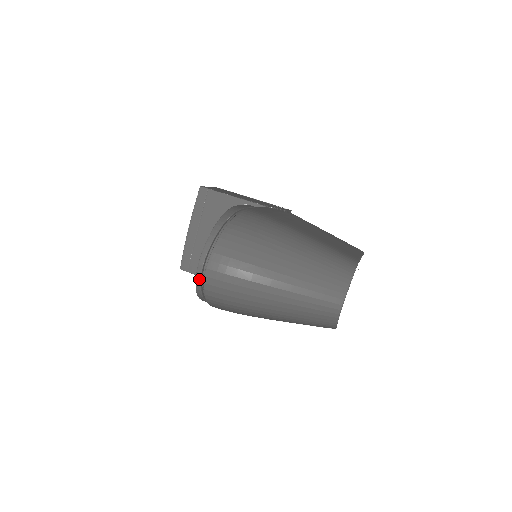
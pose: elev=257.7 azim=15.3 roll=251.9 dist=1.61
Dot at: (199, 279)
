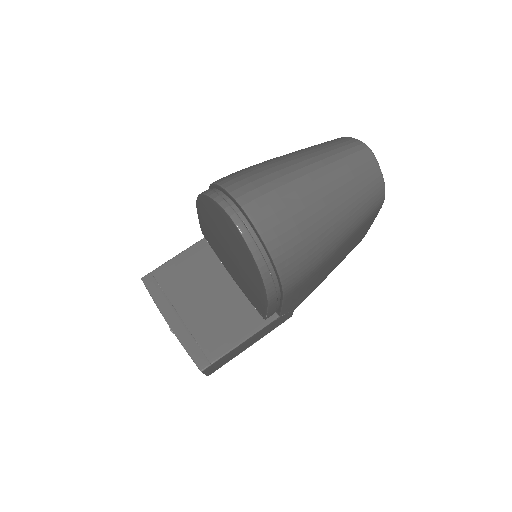
Dot at: (246, 231)
